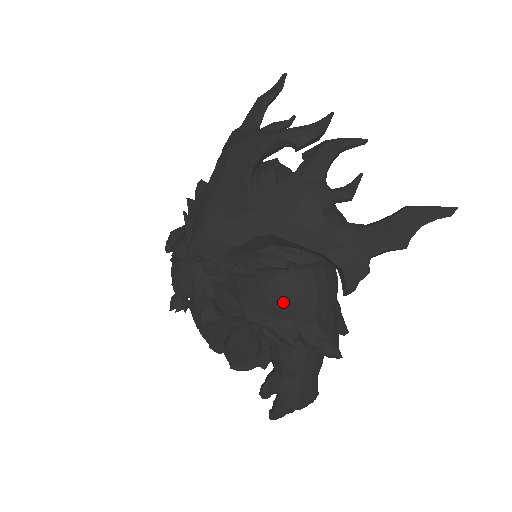
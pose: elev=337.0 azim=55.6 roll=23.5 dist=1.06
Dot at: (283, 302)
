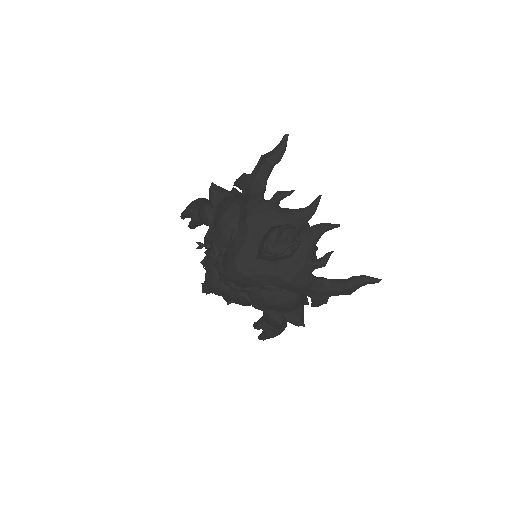
Dot at: (277, 306)
